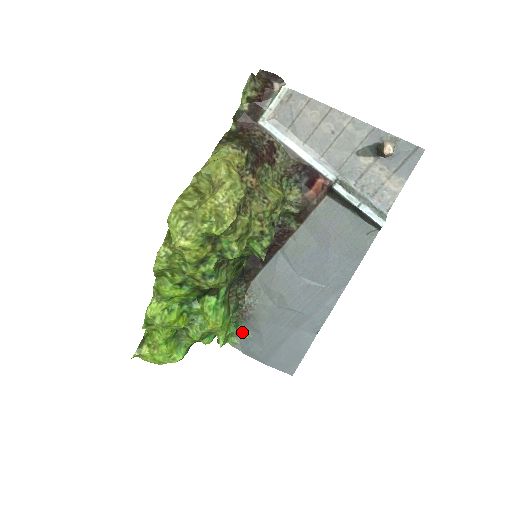
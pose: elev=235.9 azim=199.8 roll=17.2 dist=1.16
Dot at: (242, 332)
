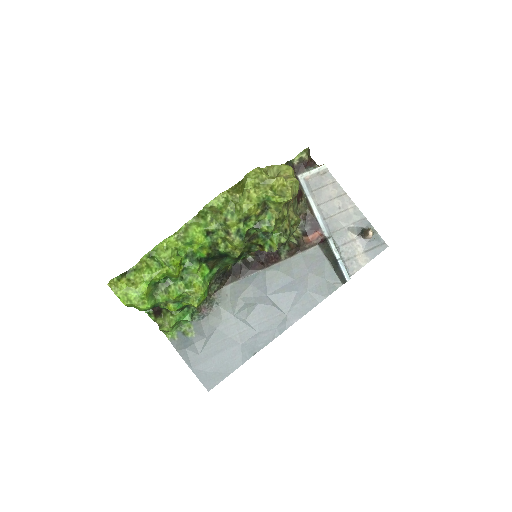
Dot at: (187, 329)
